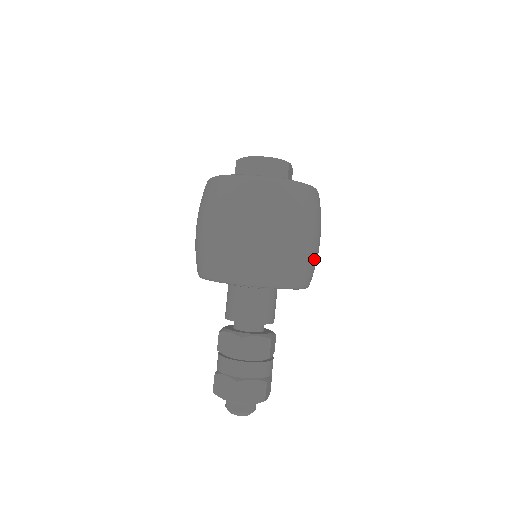
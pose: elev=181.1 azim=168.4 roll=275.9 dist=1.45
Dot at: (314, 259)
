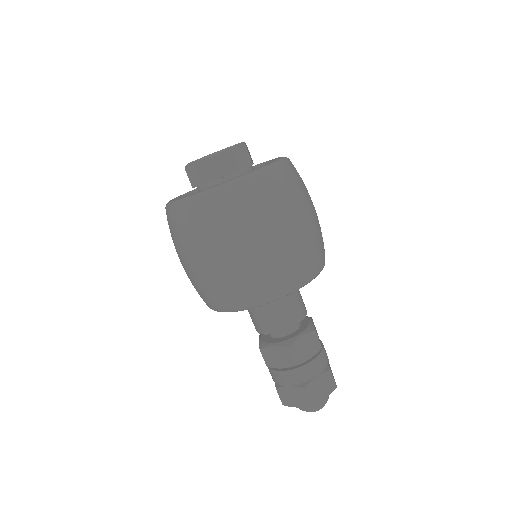
Dot at: (320, 233)
